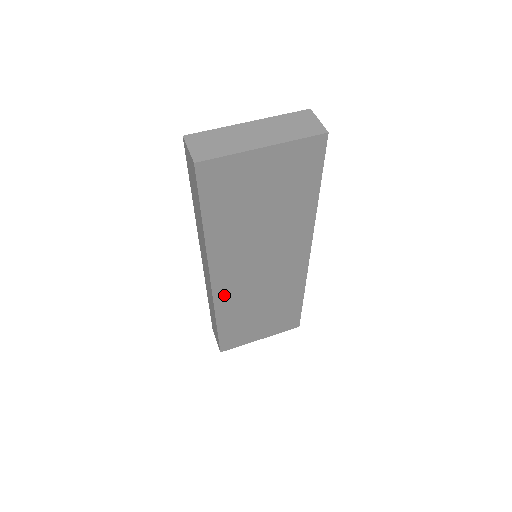
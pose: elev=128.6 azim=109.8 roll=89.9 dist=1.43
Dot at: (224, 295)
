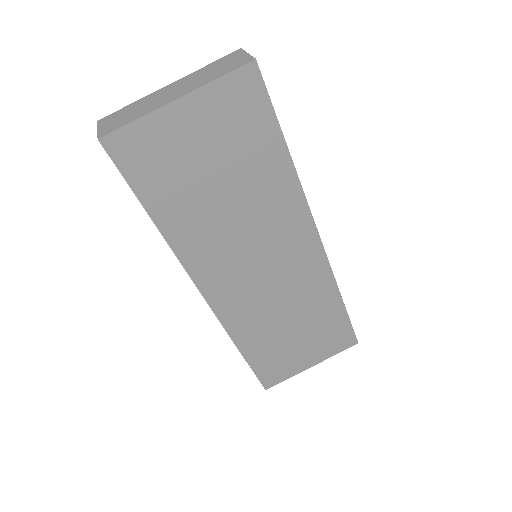
Dot at: (230, 311)
